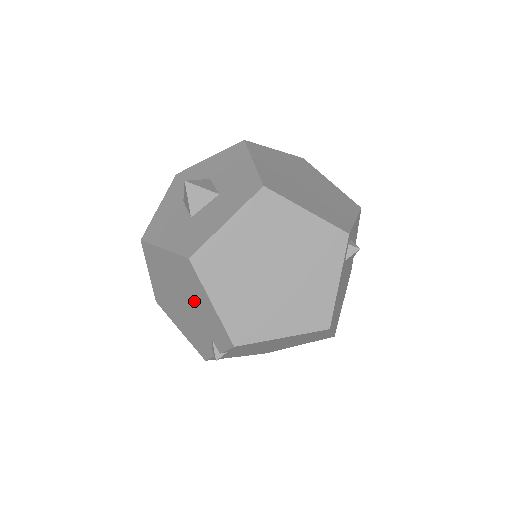
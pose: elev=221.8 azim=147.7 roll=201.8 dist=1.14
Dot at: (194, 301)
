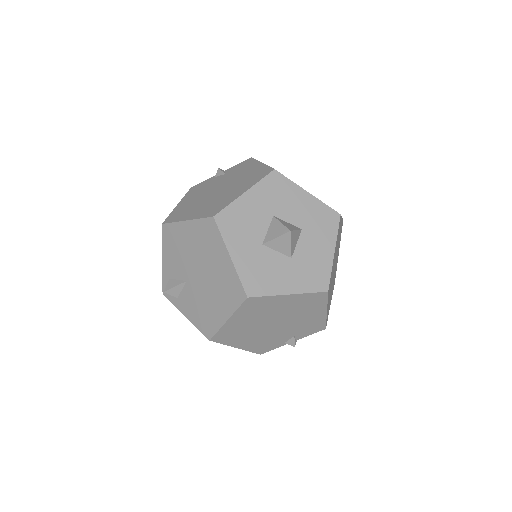
Dot at: (298, 318)
